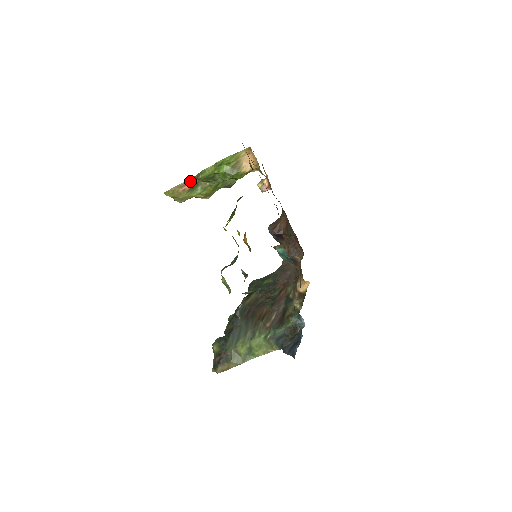
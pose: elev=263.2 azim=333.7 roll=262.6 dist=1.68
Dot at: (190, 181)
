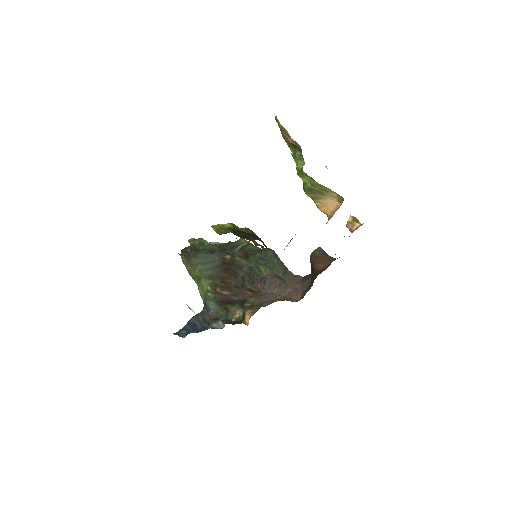
Dot at: occluded
